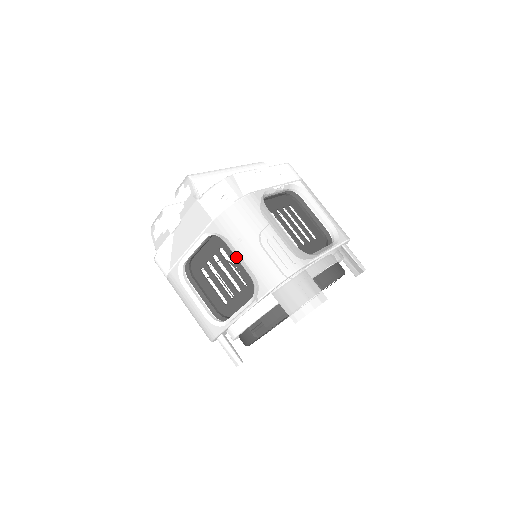
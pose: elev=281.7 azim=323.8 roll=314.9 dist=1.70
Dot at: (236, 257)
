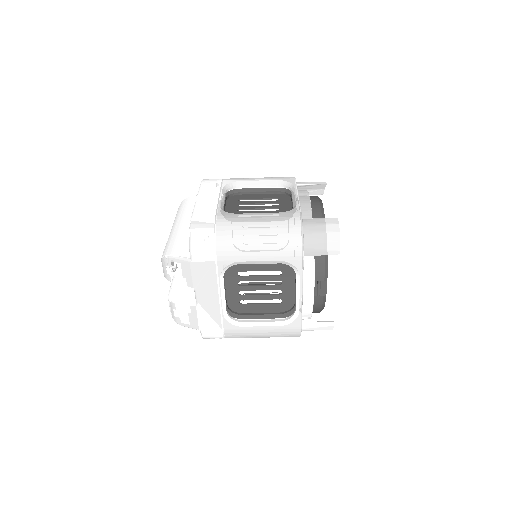
Dot at: occluded
